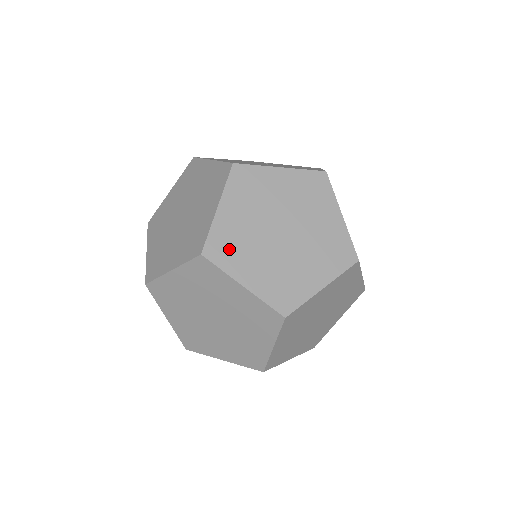
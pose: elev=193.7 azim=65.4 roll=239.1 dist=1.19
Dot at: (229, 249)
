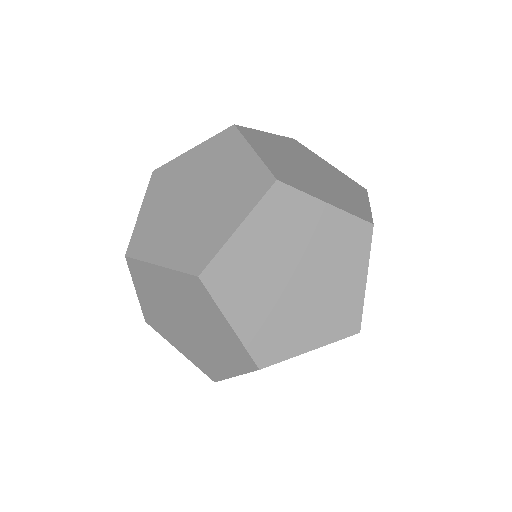
Dot at: occluded
